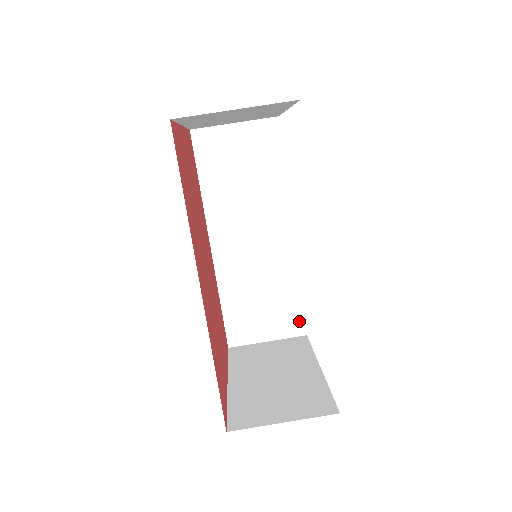
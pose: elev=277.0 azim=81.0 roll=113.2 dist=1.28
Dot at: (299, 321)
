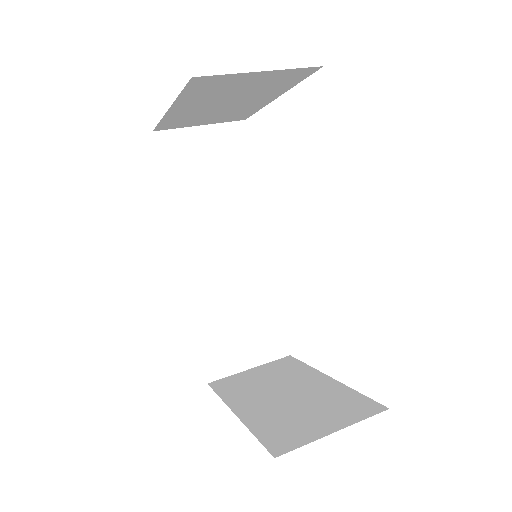
Dot at: (281, 340)
